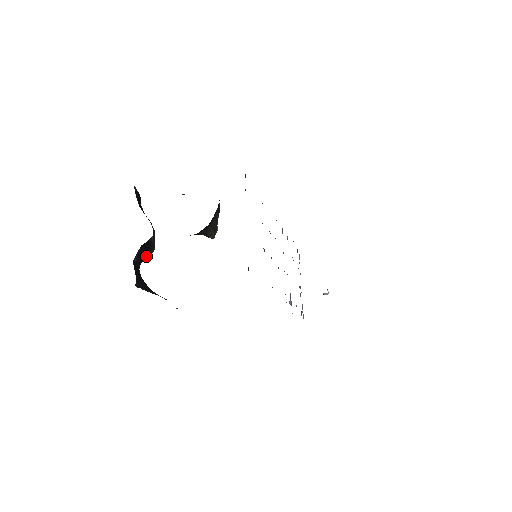
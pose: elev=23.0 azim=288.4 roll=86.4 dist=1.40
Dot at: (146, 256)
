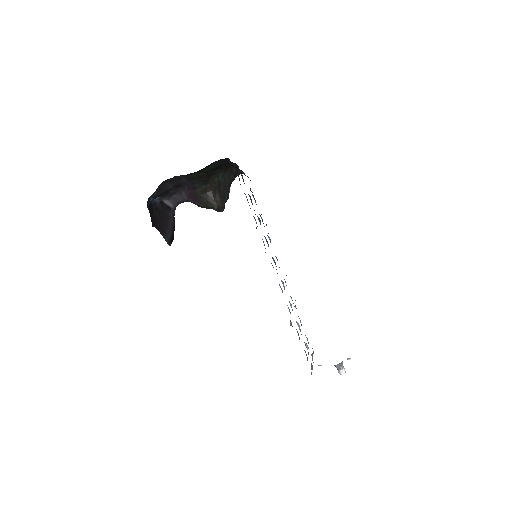
Dot at: (161, 234)
